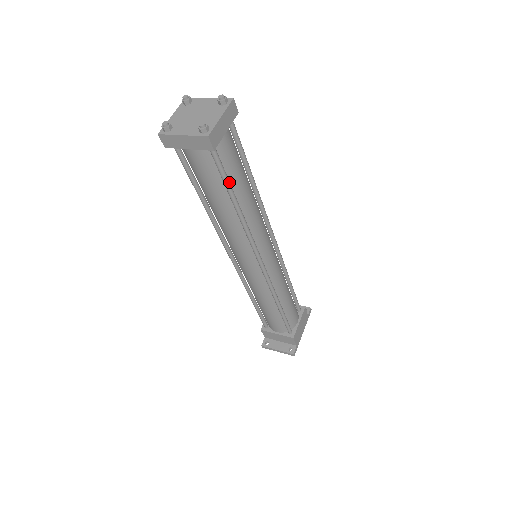
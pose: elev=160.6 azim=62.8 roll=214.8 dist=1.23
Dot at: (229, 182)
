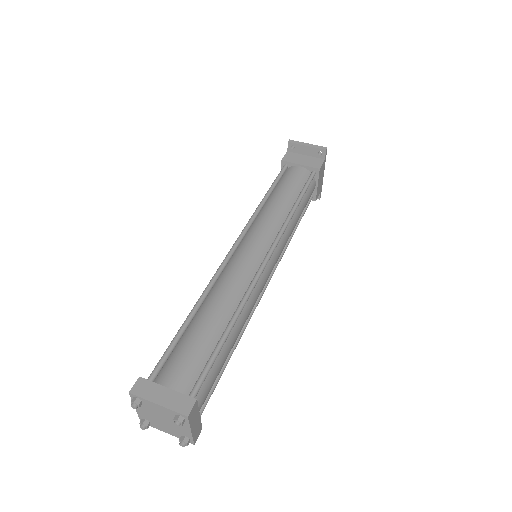
Dot at: (219, 379)
